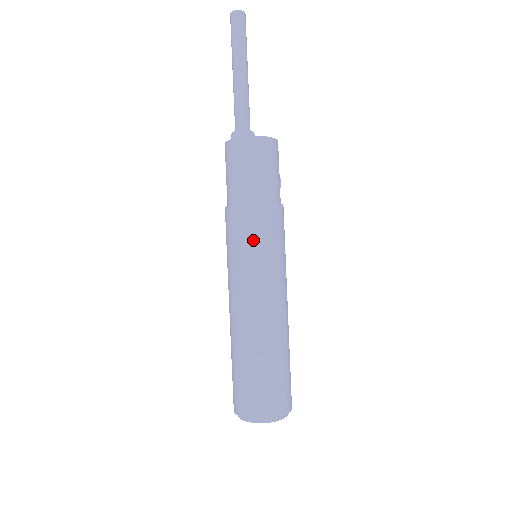
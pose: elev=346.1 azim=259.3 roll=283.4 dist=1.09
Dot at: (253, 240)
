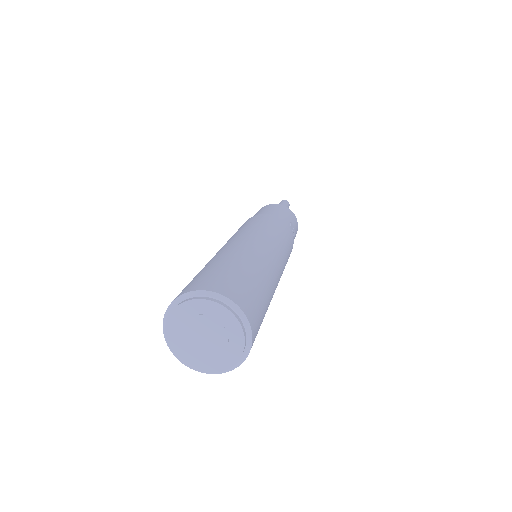
Dot at: (243, 226)
